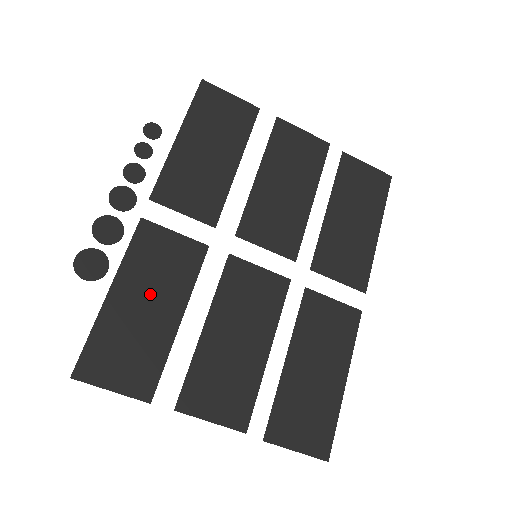
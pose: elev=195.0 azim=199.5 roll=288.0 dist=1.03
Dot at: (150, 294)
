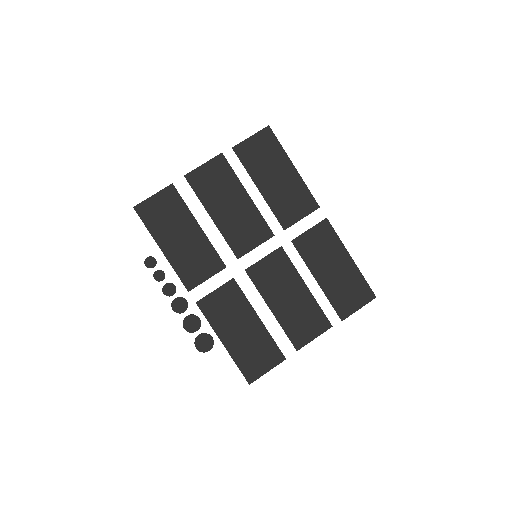
Dot at: (237, 325)
